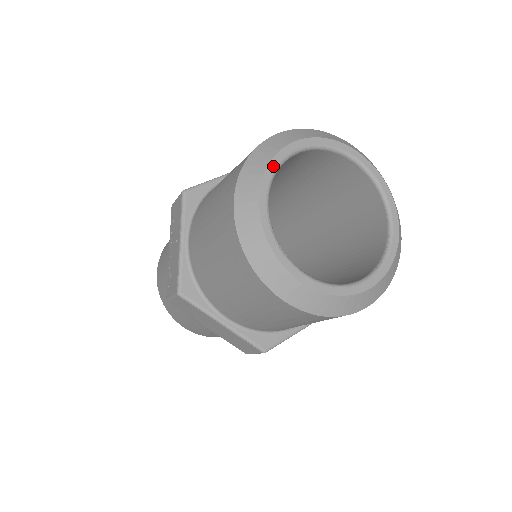
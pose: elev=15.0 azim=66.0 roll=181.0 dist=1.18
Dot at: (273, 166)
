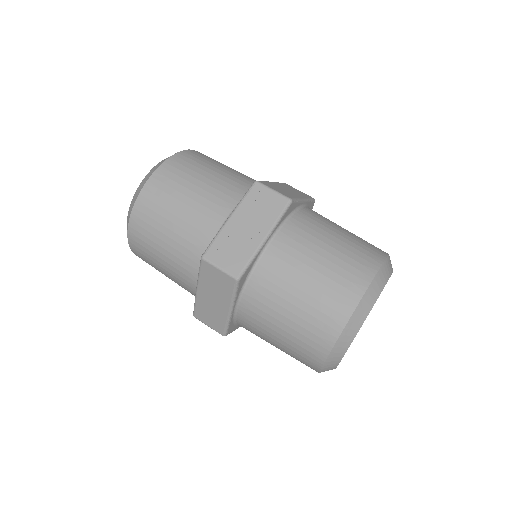
Dot at: occluded
